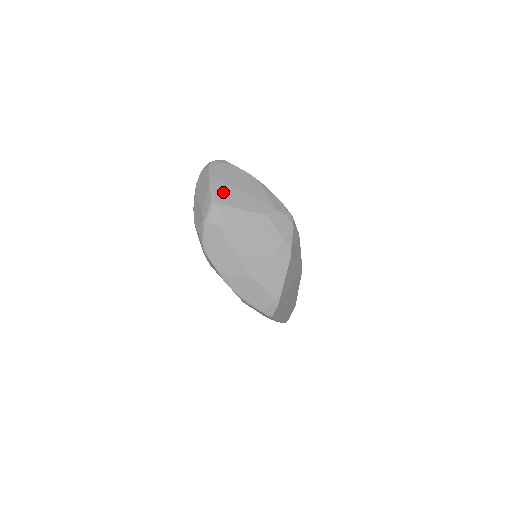
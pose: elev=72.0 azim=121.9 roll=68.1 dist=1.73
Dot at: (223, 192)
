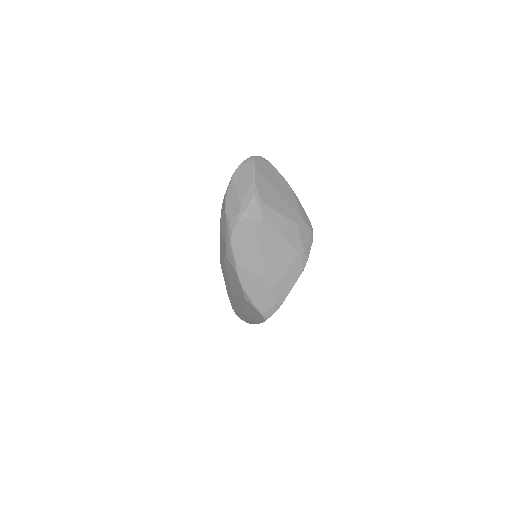
Dot at: (264, 190)
